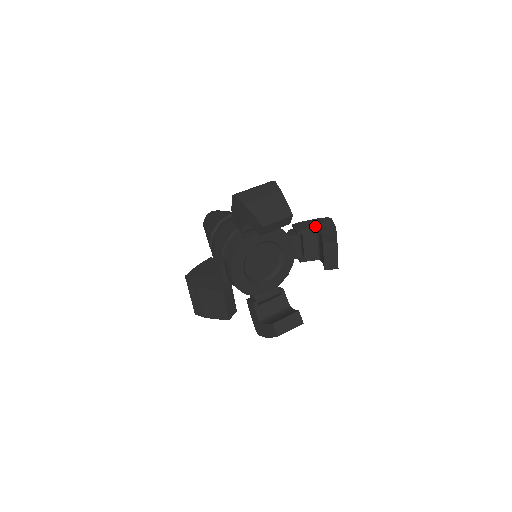
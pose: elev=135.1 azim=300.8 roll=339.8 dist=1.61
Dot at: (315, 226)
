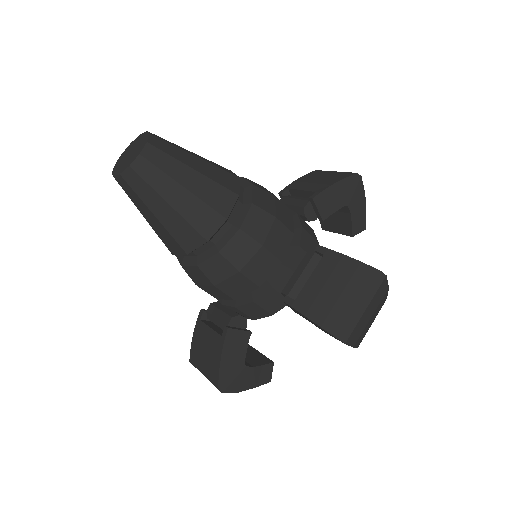
Dot at: (344, 203)
